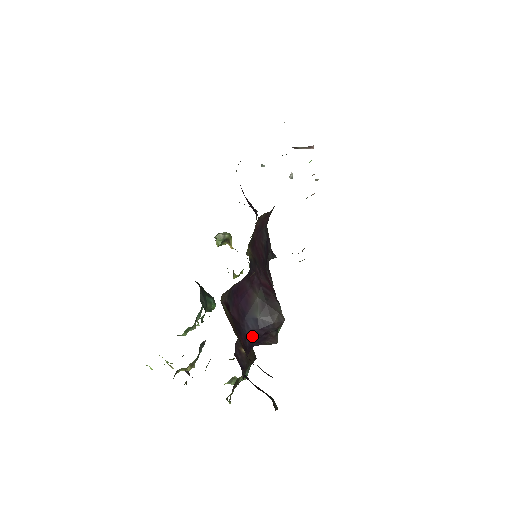
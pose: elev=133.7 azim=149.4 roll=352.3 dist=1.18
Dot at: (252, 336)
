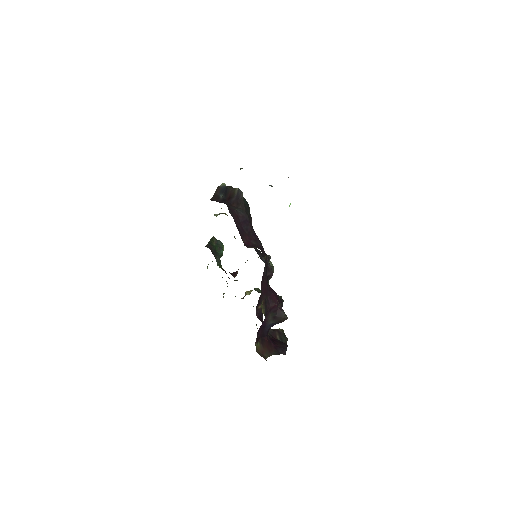
Dot at: occluded
